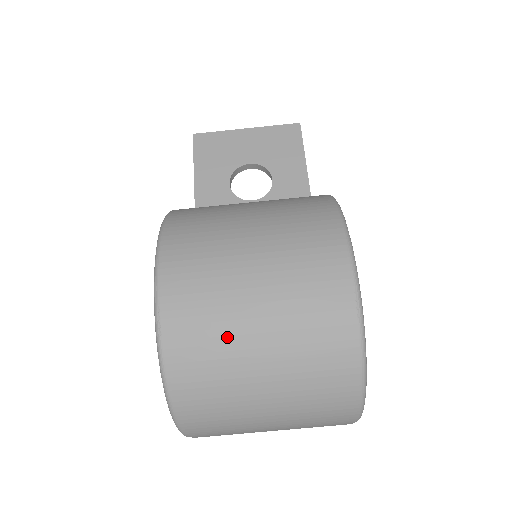
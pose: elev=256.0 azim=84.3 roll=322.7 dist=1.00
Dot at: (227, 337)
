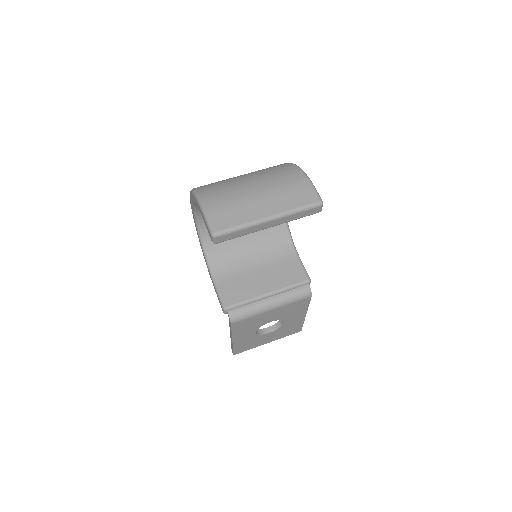
Dot at: occluded
